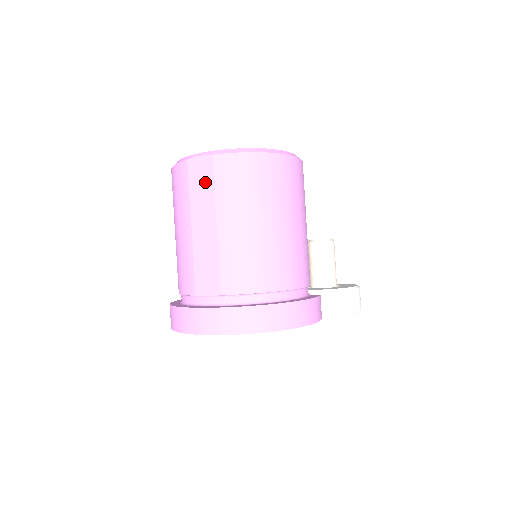
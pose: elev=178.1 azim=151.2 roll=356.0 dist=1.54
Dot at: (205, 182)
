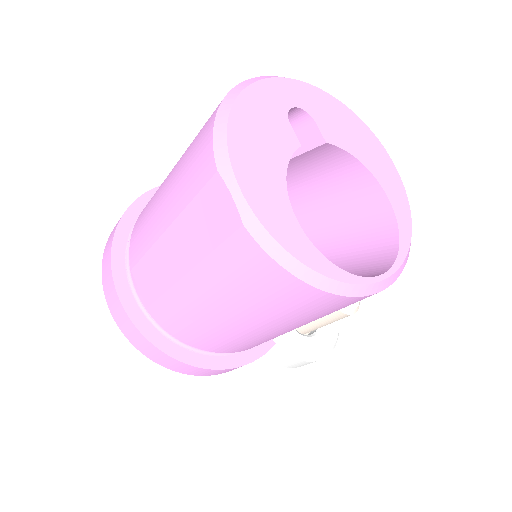
Dot at: (211, 228)
